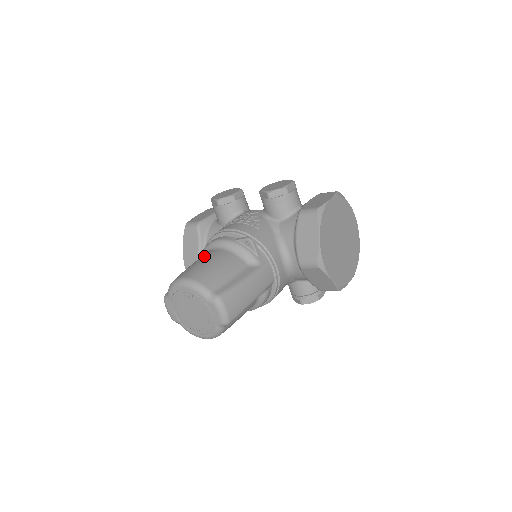
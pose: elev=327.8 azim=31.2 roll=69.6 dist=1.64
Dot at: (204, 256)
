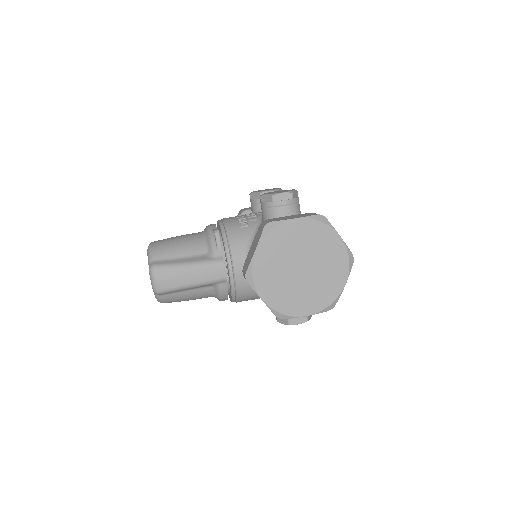
Dot at: (188, 234)
